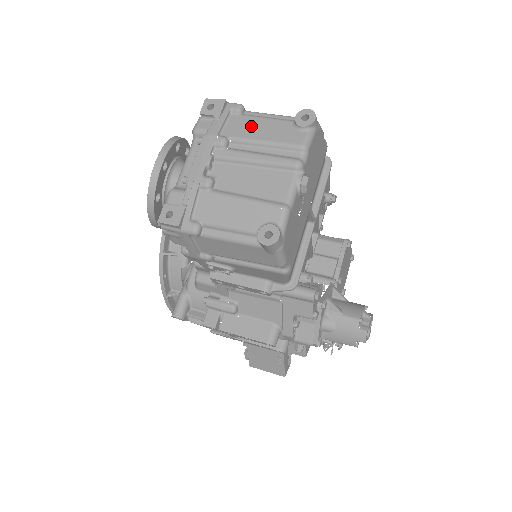
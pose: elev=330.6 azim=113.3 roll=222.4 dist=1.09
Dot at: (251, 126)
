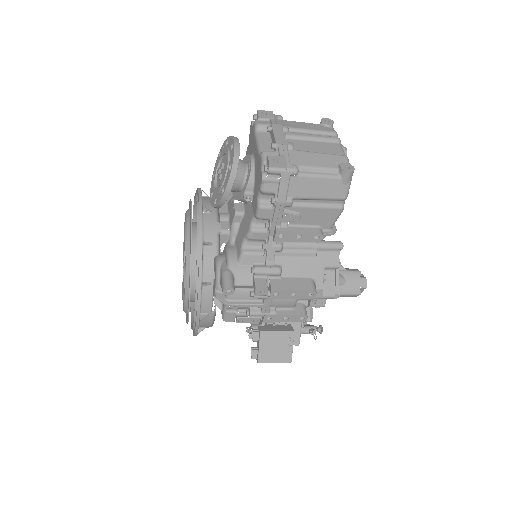
Dot at: (296, 124)
